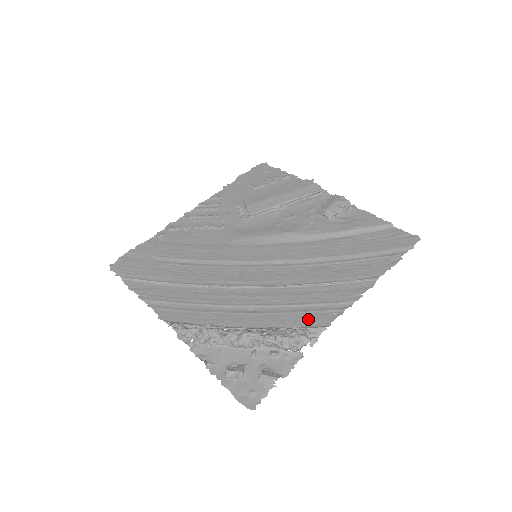
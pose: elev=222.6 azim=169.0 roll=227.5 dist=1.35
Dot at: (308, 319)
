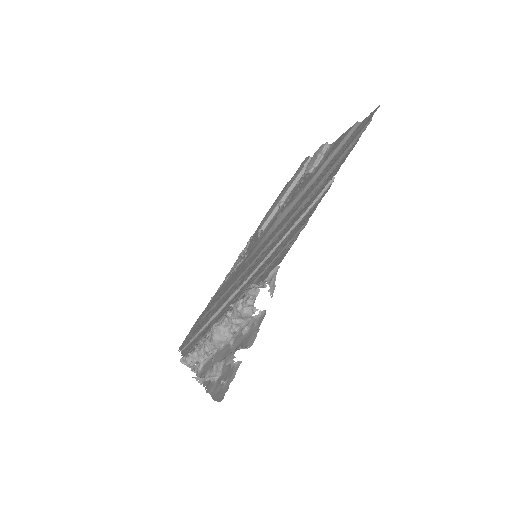
Dot at: (269, 271)
